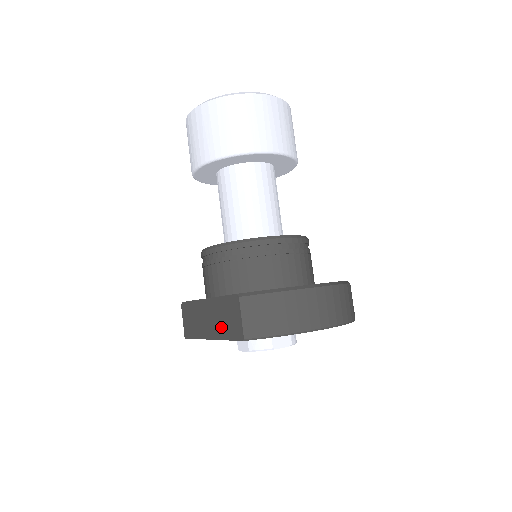
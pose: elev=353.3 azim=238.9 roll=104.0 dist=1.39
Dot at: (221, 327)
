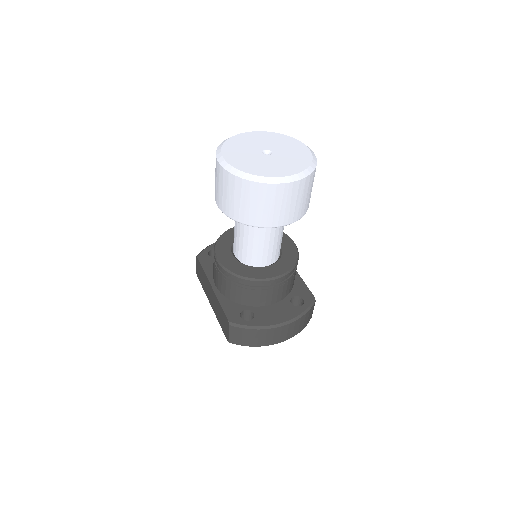
Dot at: (218, 315)
